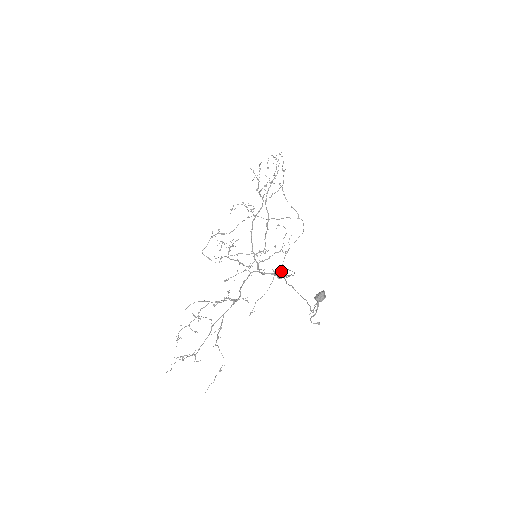
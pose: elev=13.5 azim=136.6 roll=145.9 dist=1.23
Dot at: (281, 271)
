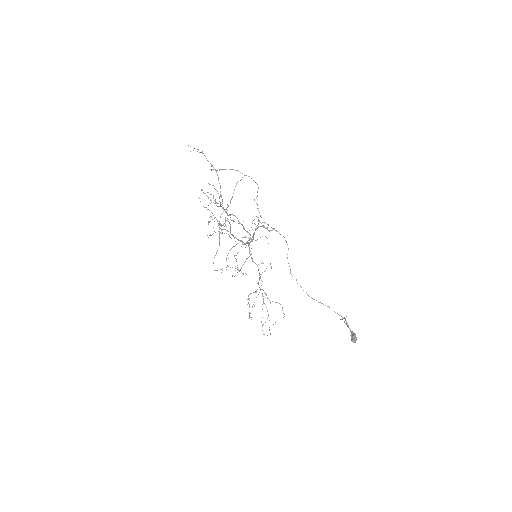
Dot at: (290, 273)
